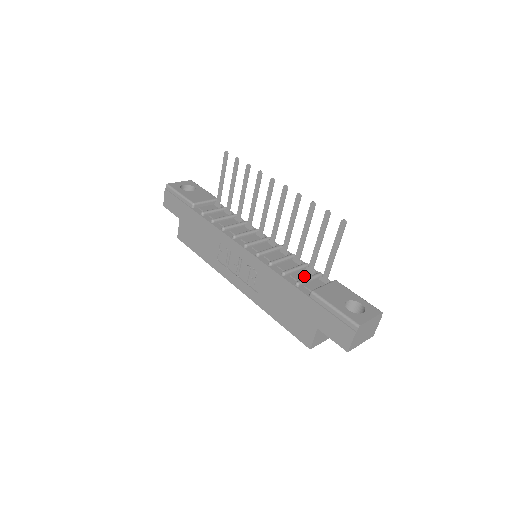
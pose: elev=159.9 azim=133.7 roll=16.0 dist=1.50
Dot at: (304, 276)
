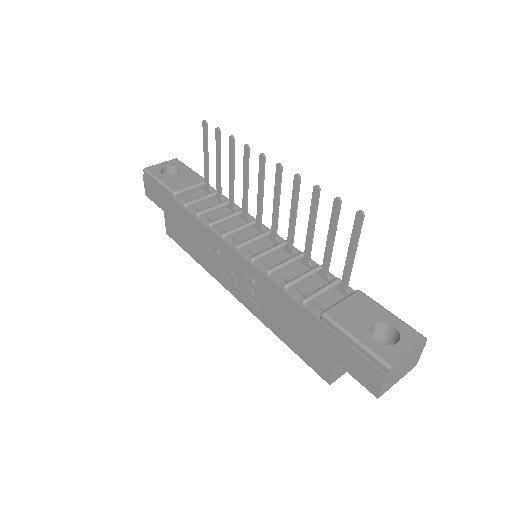
Dot at: (315, 286)
